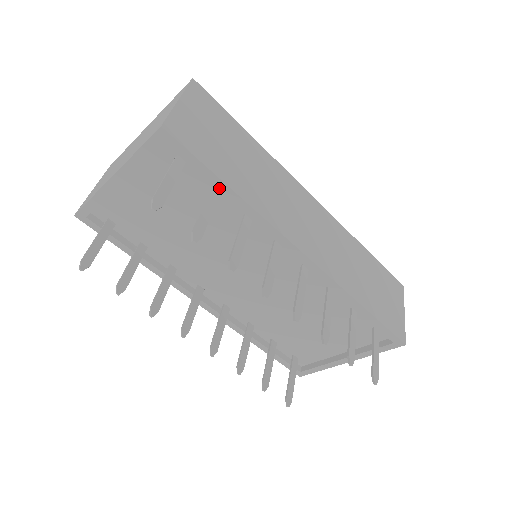
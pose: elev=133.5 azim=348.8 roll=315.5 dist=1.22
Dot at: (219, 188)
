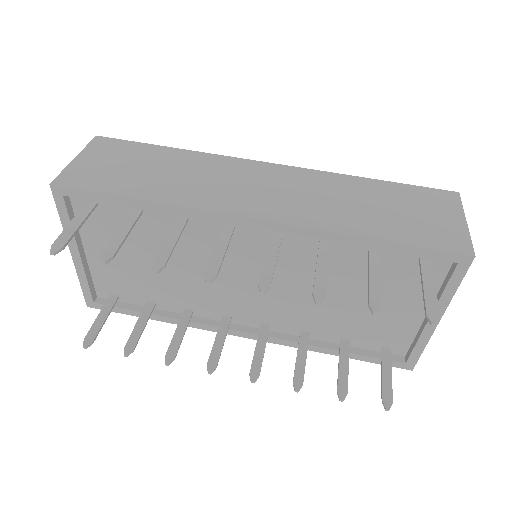
Dot at: (130, 206)
